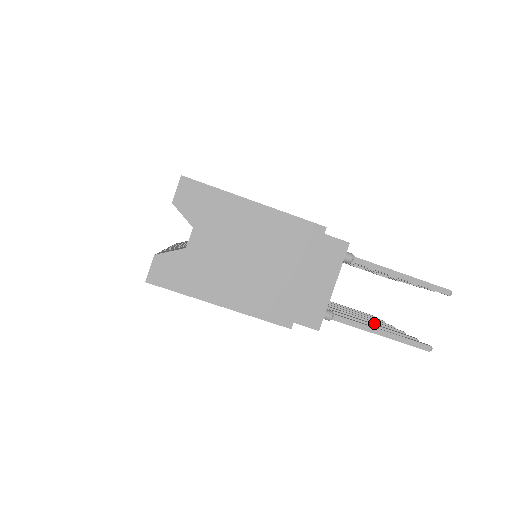
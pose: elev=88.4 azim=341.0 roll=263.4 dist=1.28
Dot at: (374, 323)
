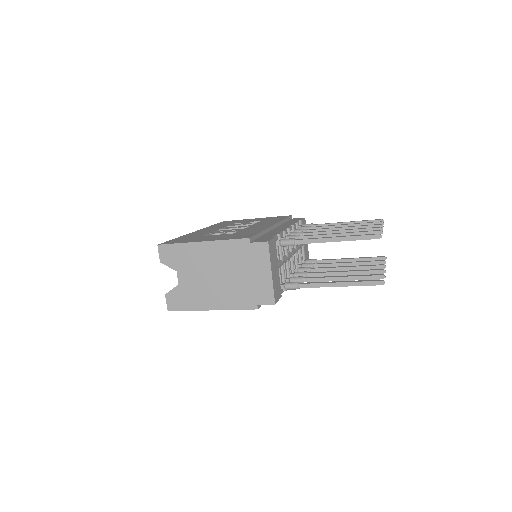
Dot at: (355, 272)
